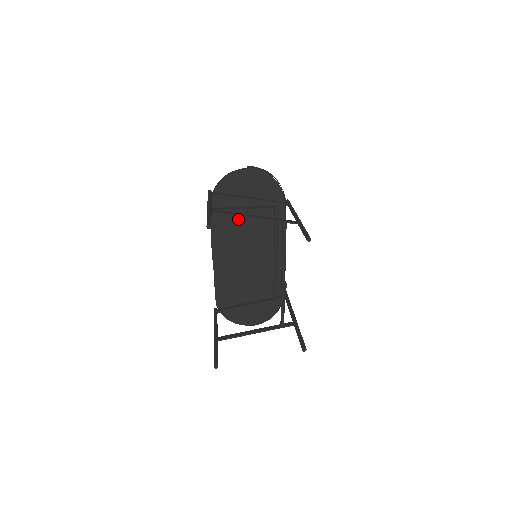
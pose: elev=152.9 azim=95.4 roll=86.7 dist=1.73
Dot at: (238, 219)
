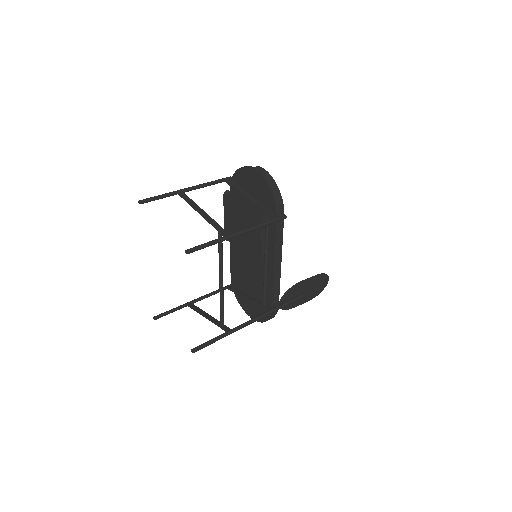
Dot at: (240, 213)
